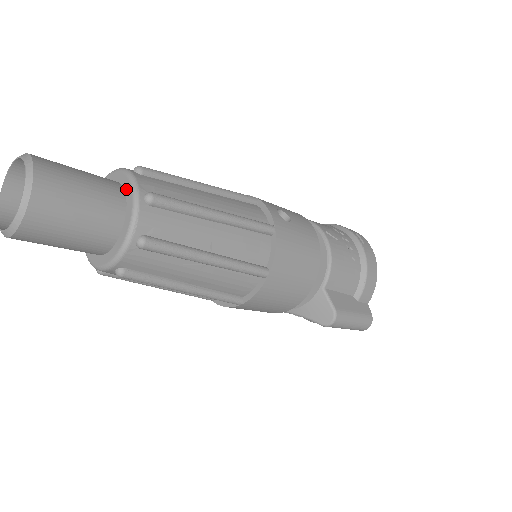
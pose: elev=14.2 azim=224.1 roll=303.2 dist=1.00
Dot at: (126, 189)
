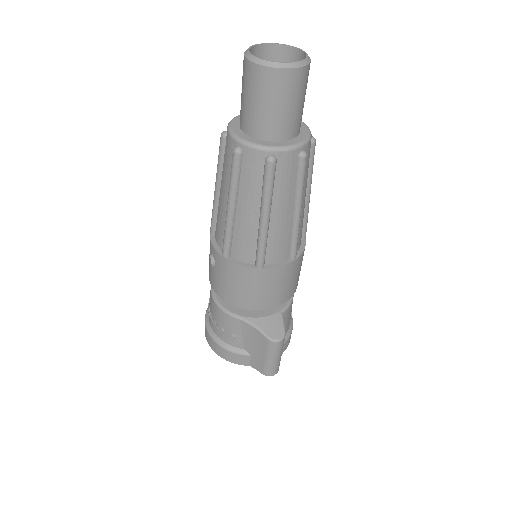
Dot at: occluded
